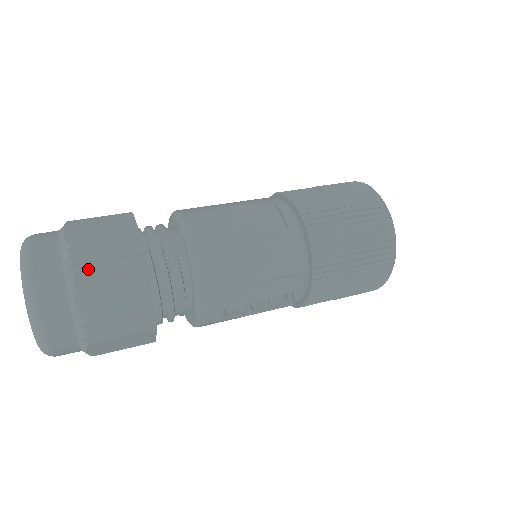
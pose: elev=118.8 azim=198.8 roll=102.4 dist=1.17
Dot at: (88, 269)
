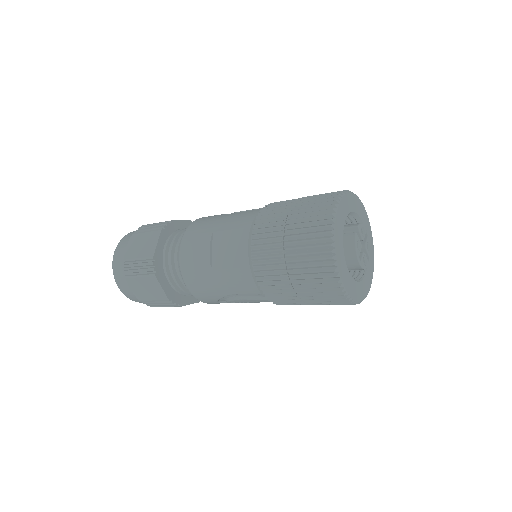
Dot at: (131, 277)
